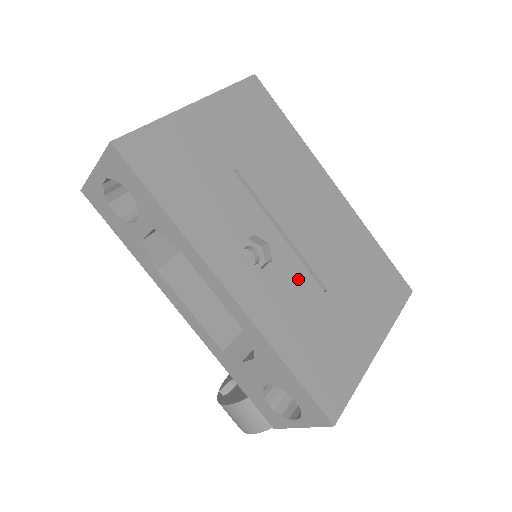
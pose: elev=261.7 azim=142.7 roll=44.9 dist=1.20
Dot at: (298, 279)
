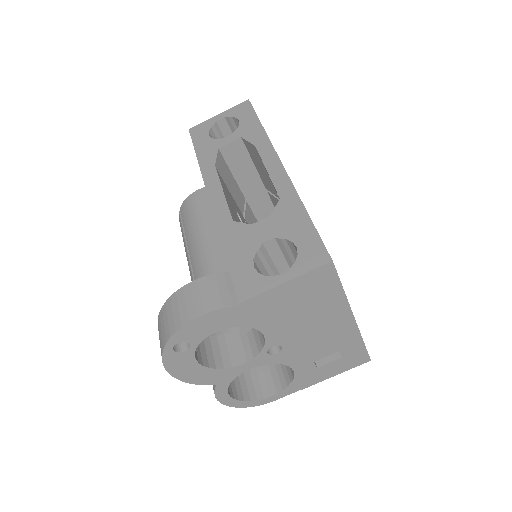
Dot at: occluded
